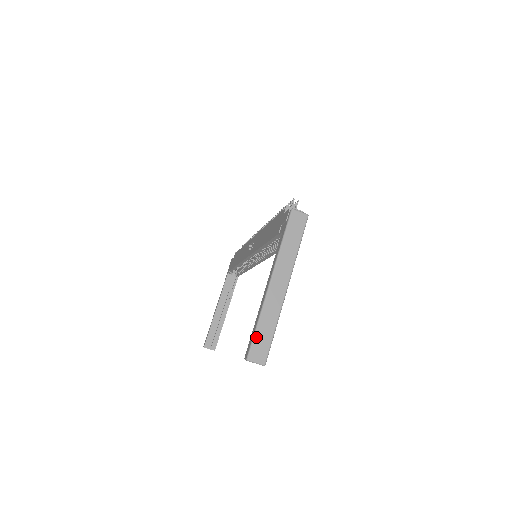
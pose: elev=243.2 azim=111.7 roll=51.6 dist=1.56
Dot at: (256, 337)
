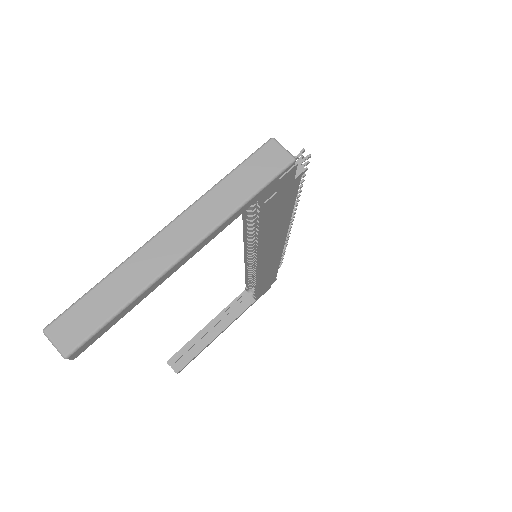
Dot at: (82, 302)
